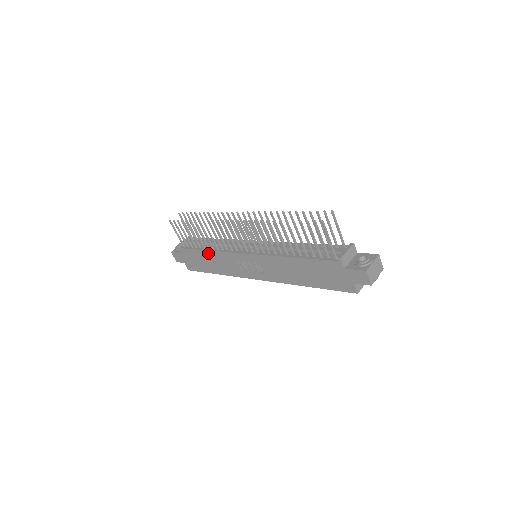
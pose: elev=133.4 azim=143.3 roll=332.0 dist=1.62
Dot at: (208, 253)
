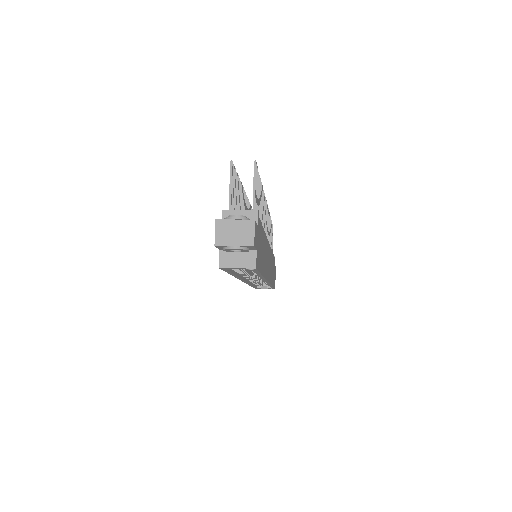
Dot at: occluded
